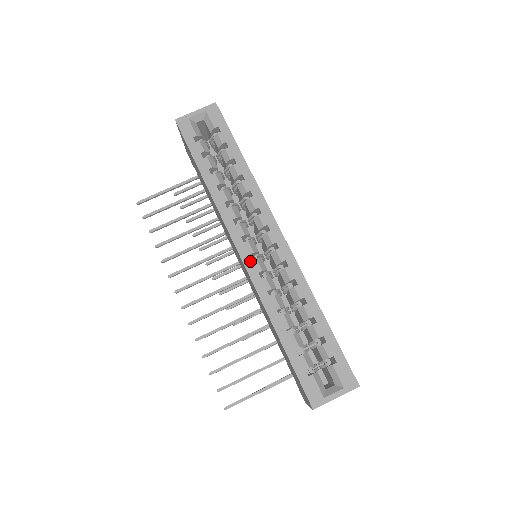
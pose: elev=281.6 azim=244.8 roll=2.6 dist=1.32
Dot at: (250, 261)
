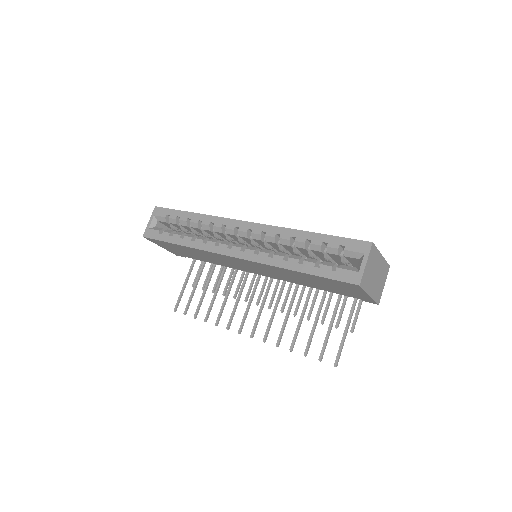
Dot at: (243, 254)
